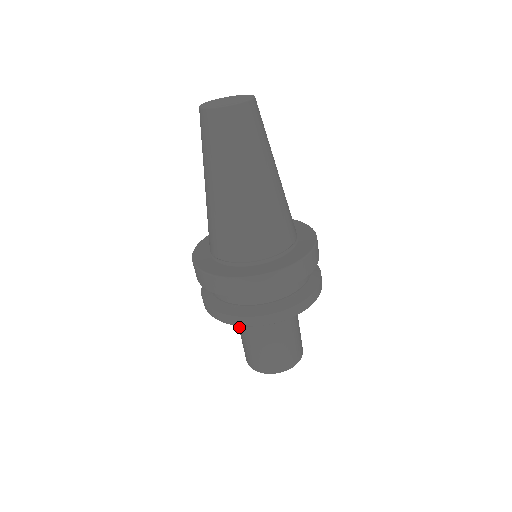
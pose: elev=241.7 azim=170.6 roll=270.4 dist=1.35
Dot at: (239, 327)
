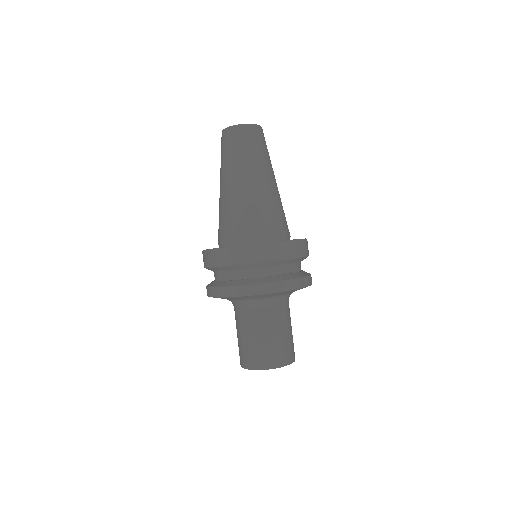
Dot at: occluded
